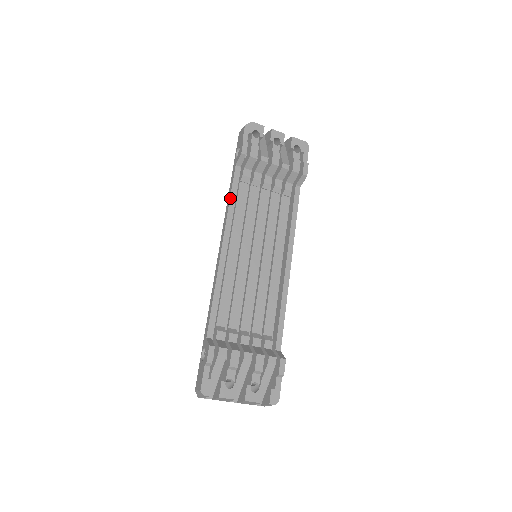
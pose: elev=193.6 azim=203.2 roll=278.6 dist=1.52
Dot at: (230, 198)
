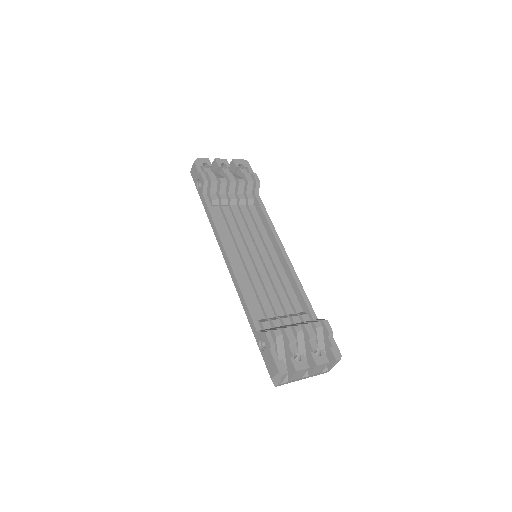
Dot at: (212, 219)
